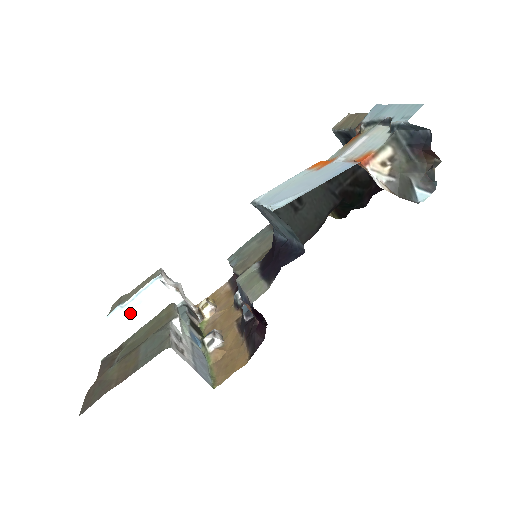
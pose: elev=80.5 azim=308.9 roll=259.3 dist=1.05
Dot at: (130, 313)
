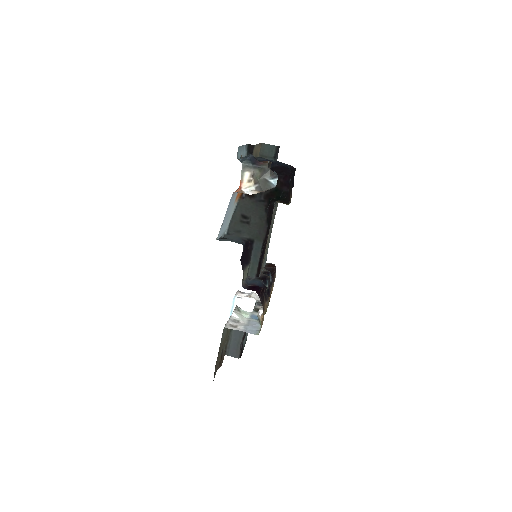
Dot at: occluded
